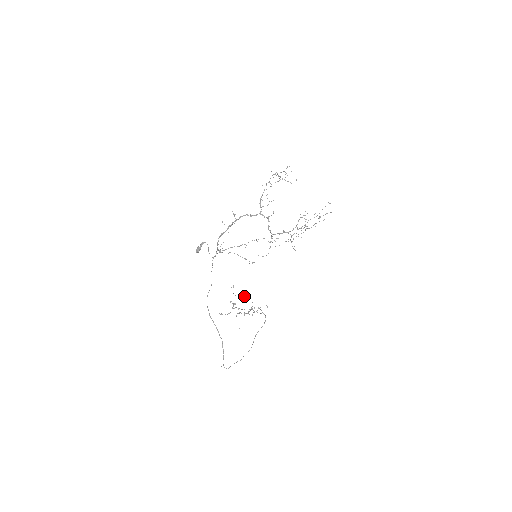
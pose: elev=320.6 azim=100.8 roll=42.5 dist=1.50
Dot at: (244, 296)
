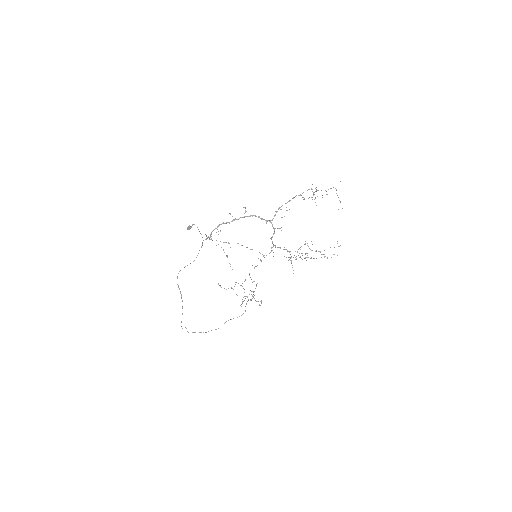
Dot at: occluded
